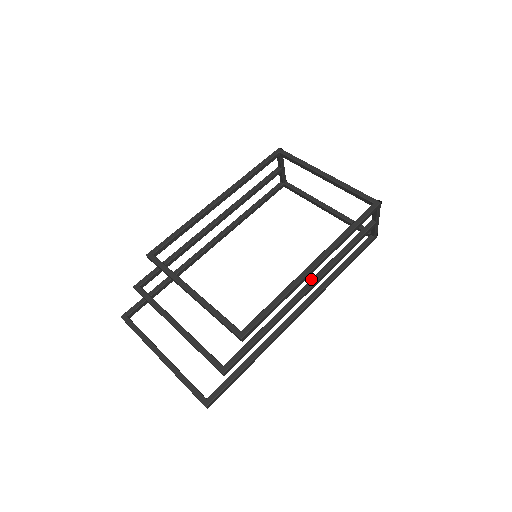
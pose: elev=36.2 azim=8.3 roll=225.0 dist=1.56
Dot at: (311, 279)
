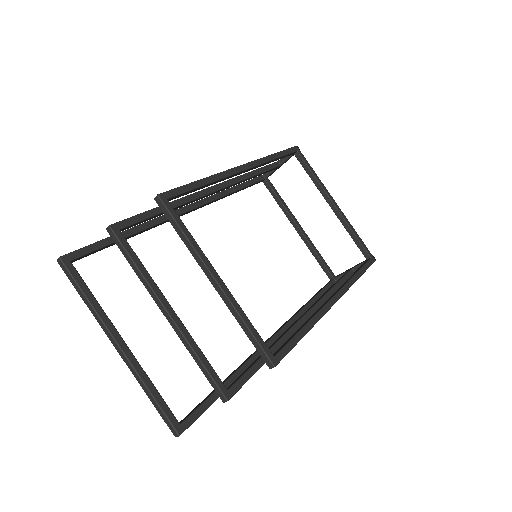
Dot at: (309, 310)
